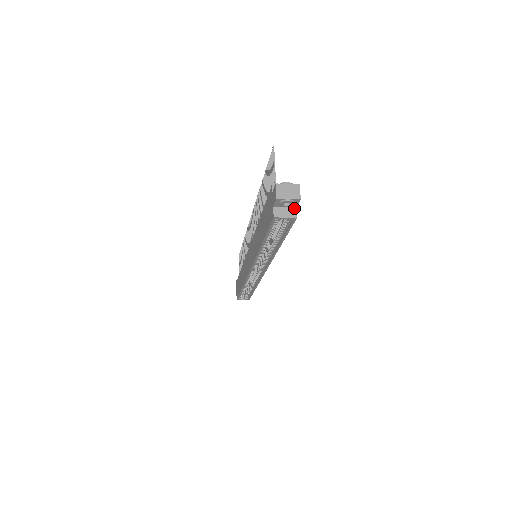
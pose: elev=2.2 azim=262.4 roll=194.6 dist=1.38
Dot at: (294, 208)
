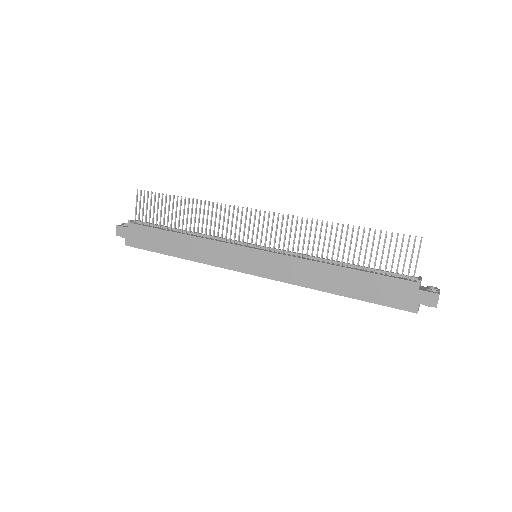
Dot at: occluded
